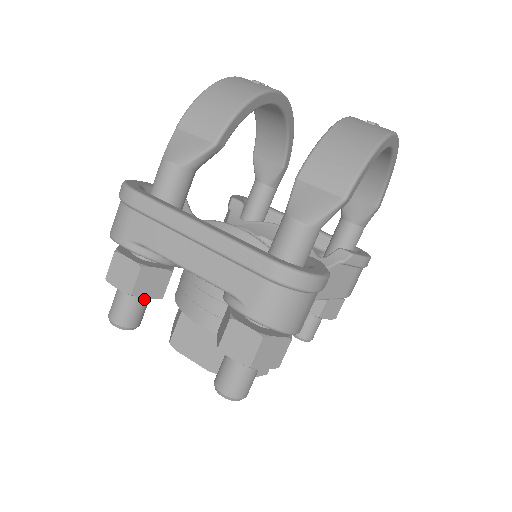
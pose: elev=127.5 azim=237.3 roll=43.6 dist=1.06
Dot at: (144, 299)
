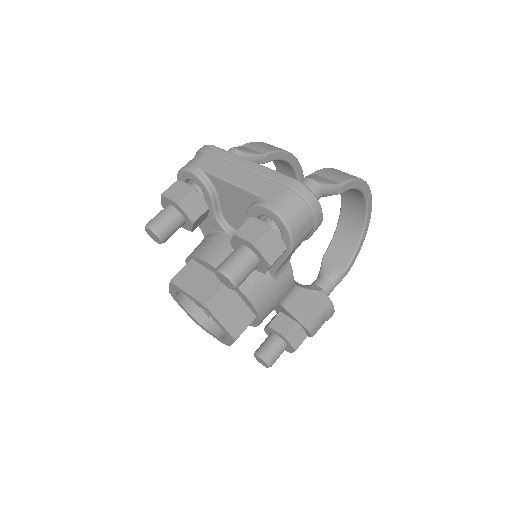
Dot at: (179, 220)
